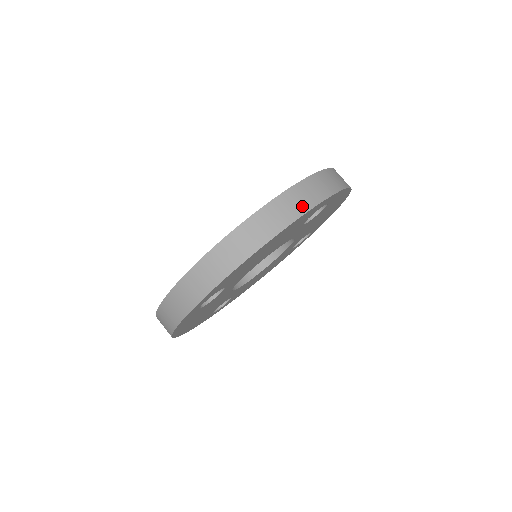
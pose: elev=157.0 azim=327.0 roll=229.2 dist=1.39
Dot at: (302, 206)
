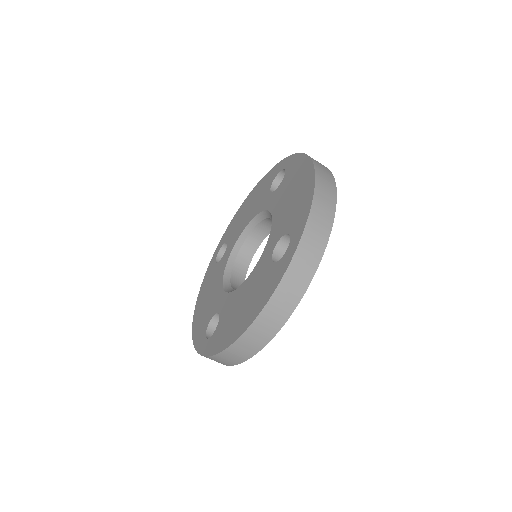
Dot at: (288, 307)
